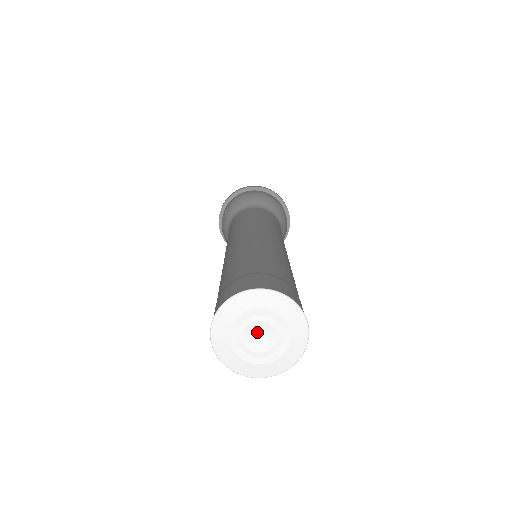
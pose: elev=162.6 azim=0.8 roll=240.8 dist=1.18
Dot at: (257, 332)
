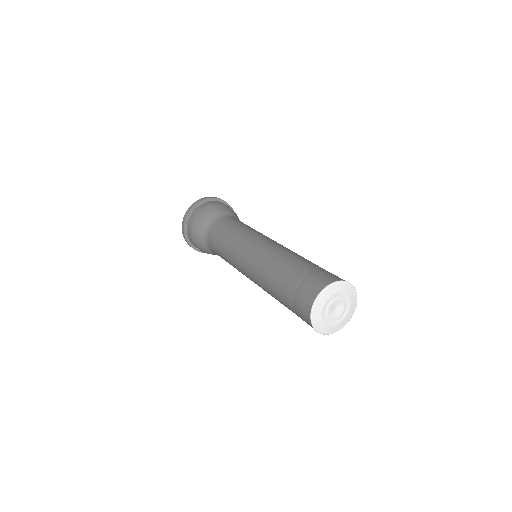
Dot at: (334, 307)
